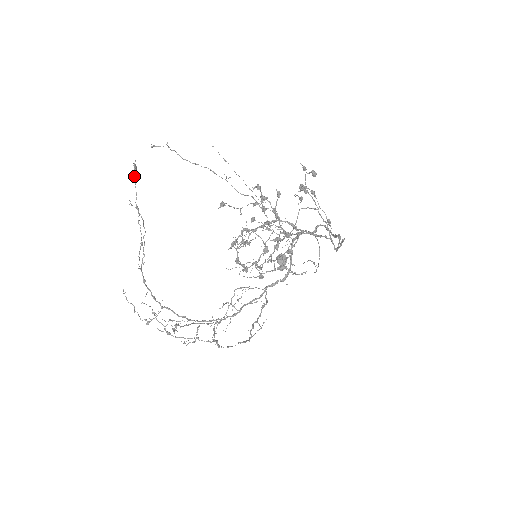
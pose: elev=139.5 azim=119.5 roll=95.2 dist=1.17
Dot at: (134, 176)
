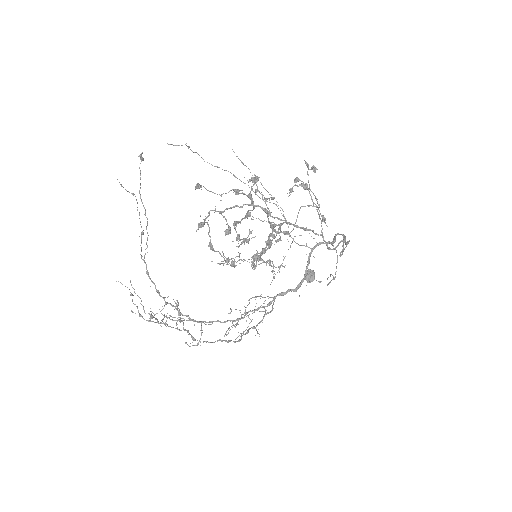
Dot at: occluded
